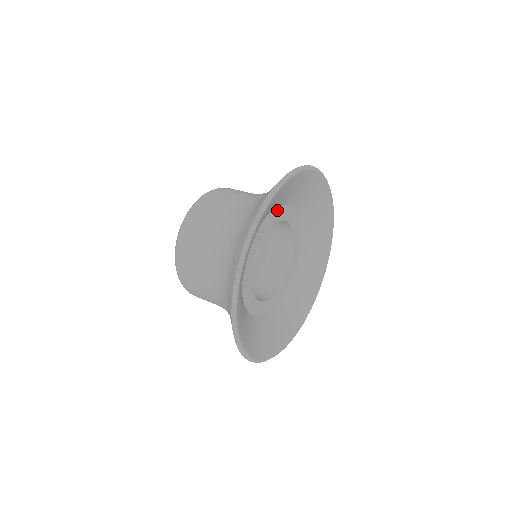
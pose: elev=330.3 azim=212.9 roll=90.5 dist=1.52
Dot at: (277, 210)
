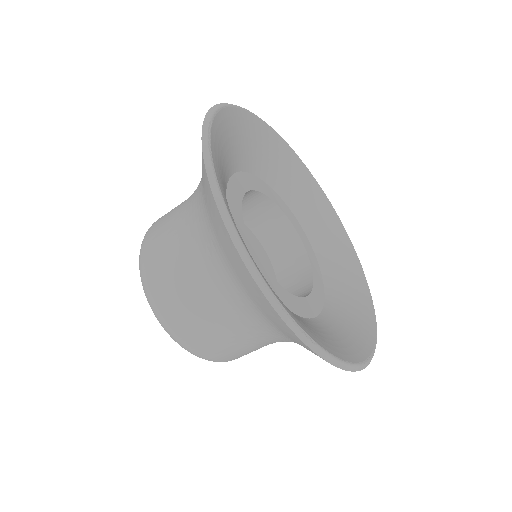
Dot at: occluded
